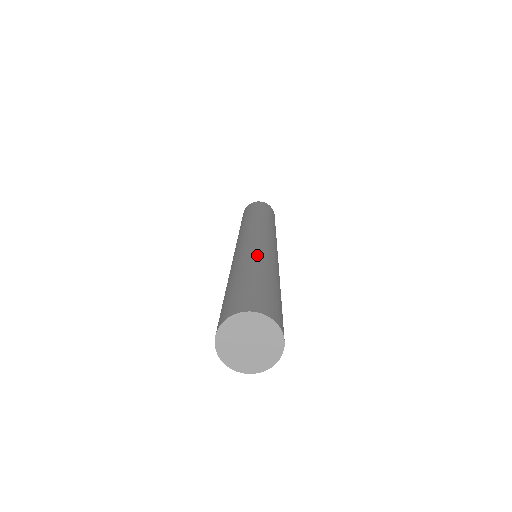
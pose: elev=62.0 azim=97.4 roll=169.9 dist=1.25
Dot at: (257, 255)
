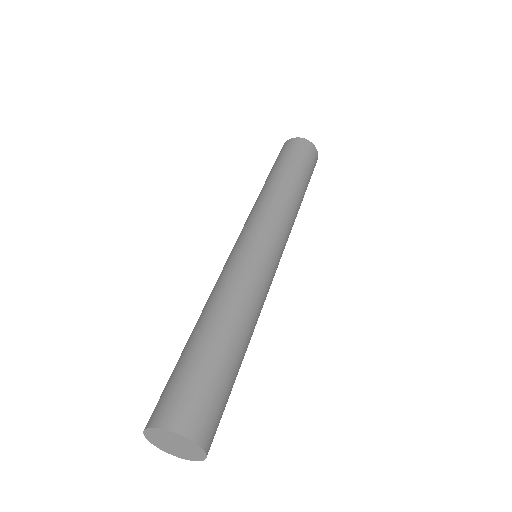
Dot at: (225, 293)
